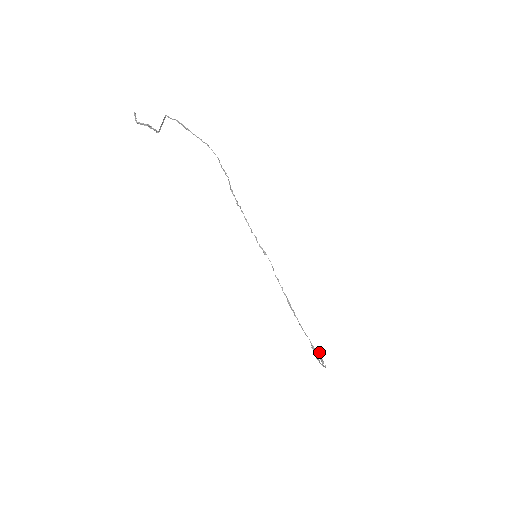
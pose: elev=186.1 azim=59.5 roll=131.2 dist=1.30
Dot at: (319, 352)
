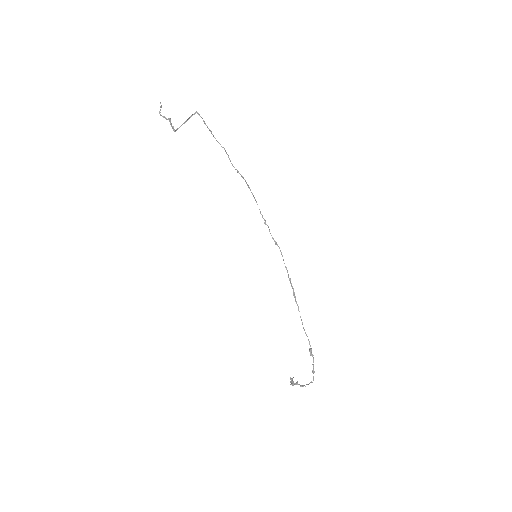
Dot at: (292, 380)
